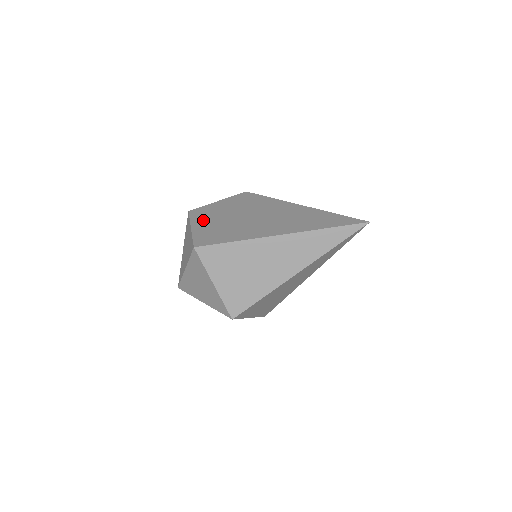
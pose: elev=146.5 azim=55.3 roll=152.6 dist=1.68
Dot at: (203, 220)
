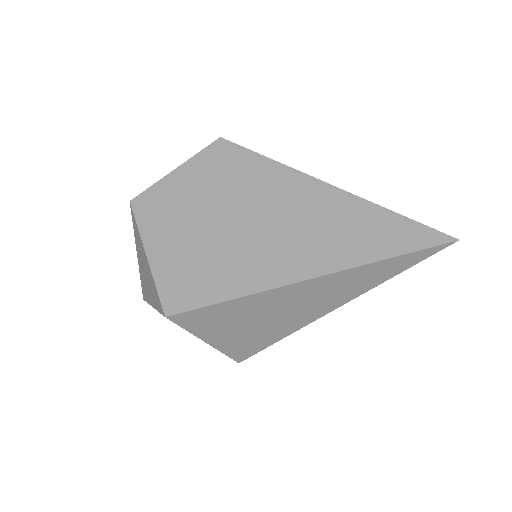
Dot at: (162, 232)
